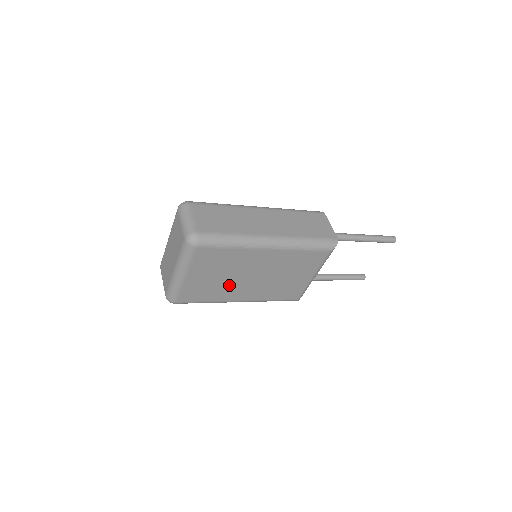
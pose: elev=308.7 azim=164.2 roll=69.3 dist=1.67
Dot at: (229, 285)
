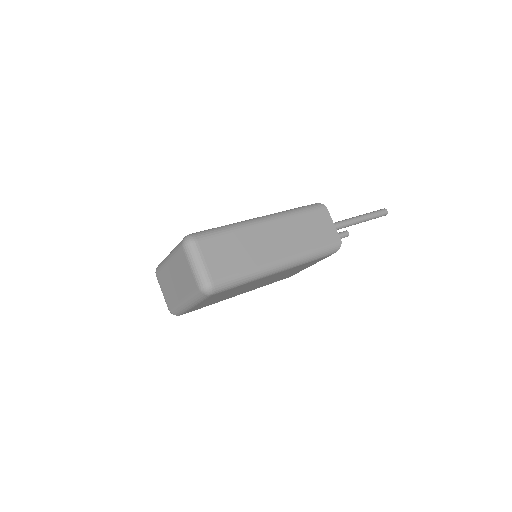
Dot at: (233, 294)
